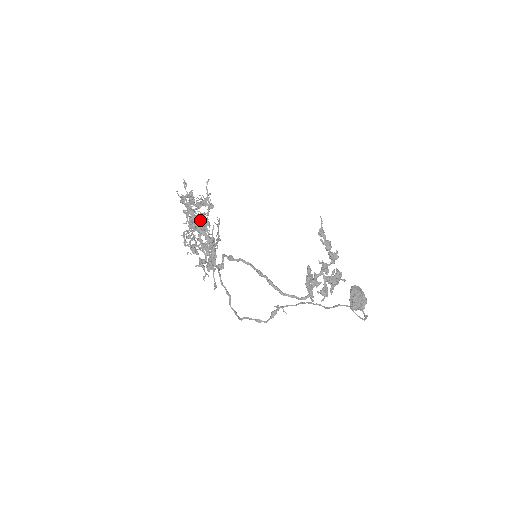
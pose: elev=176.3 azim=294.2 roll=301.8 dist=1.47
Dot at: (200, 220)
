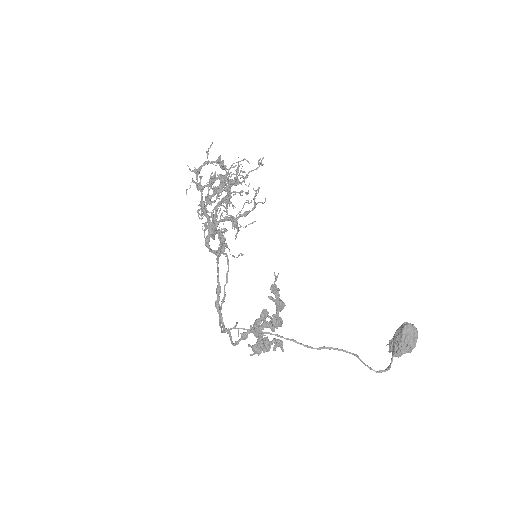
Dot at: (225, 190)
